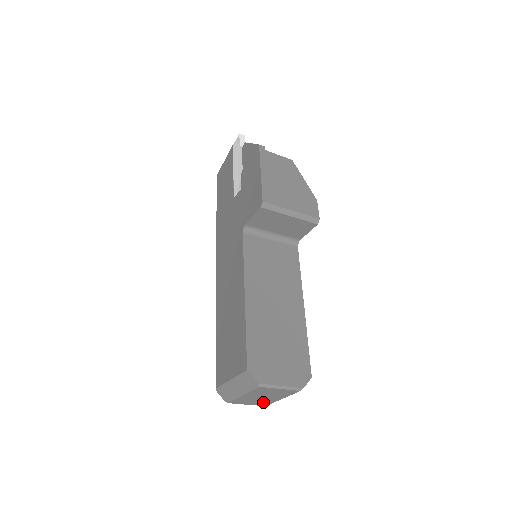
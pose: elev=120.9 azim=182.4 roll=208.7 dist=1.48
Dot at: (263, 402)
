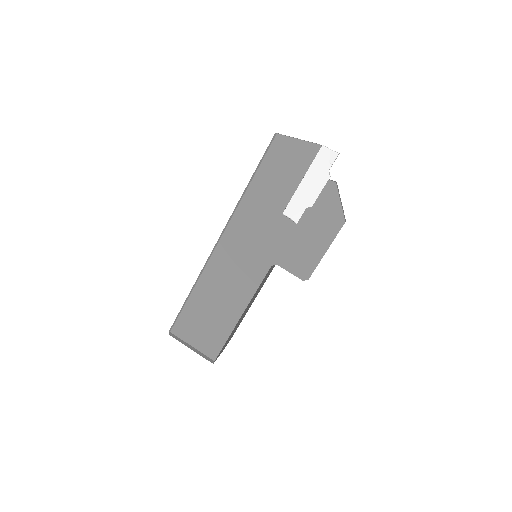
Dot at: occluded
